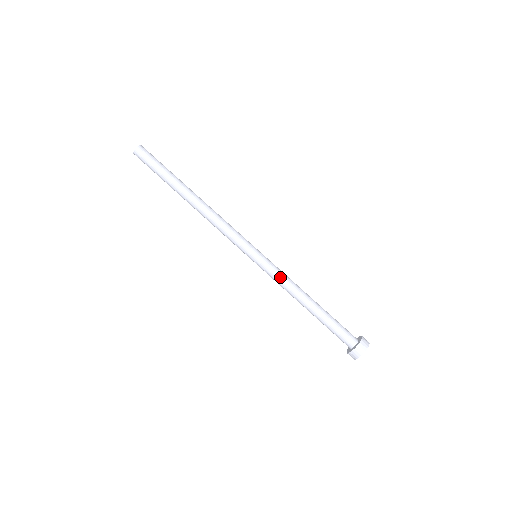
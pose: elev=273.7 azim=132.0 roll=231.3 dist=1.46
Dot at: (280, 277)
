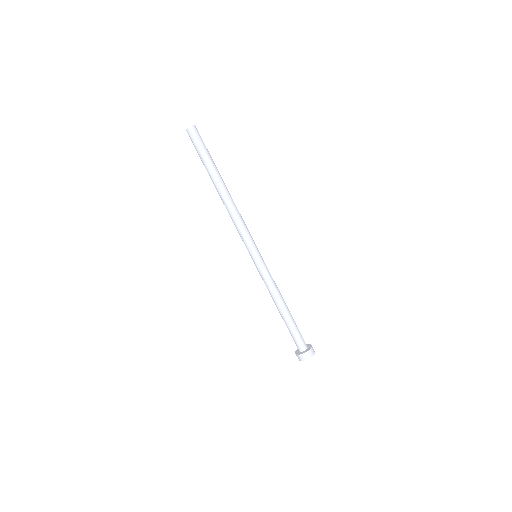
Dot at: (265, 282)
